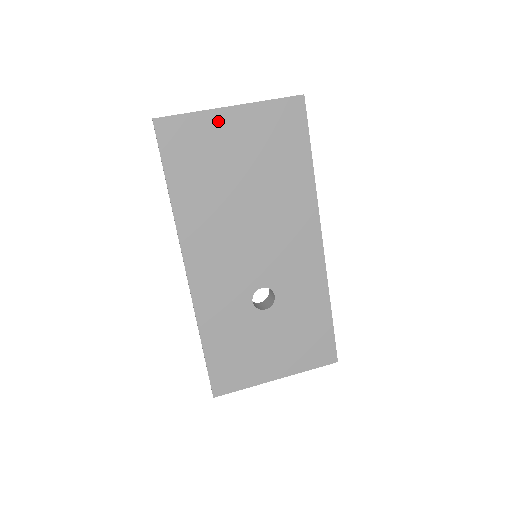
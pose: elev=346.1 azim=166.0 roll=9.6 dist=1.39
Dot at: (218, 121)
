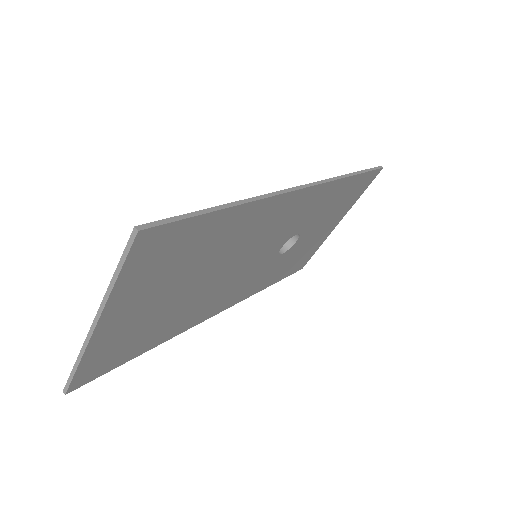
Dot at: (106, 335)
